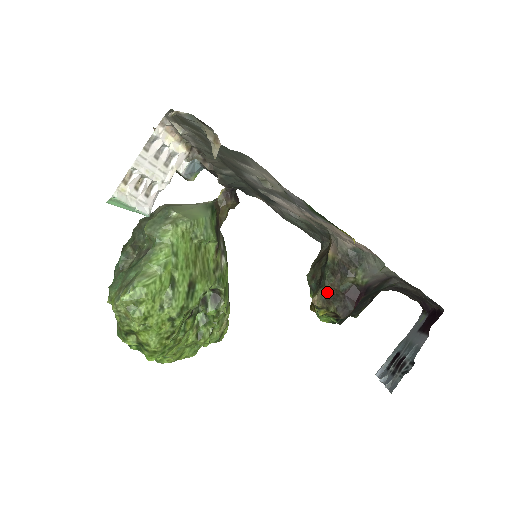
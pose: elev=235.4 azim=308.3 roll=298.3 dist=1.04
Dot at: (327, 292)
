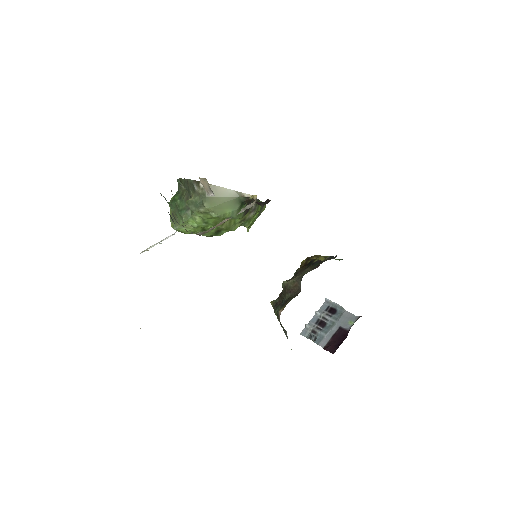
Dot at: occluded
